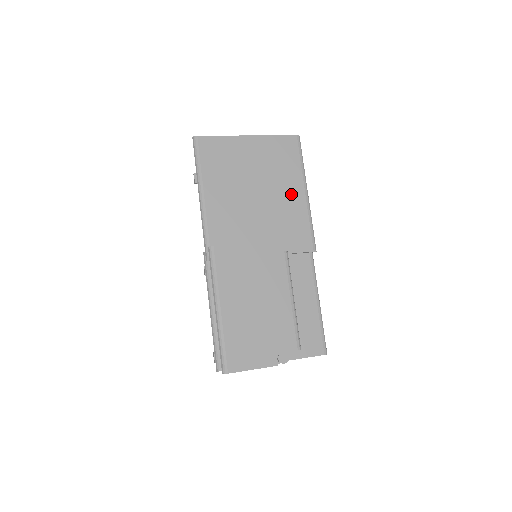
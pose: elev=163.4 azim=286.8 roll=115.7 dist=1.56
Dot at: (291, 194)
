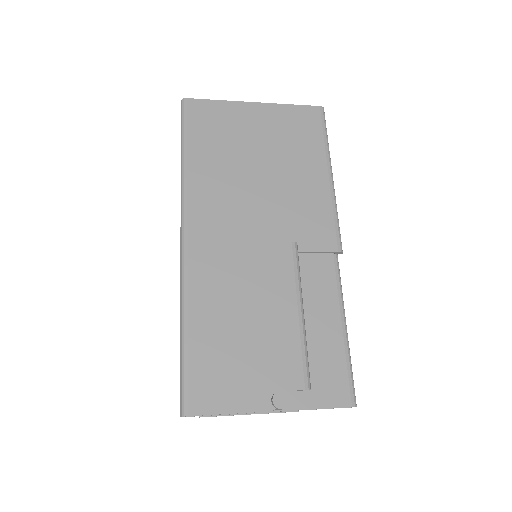
Dot at: (308, 175)
